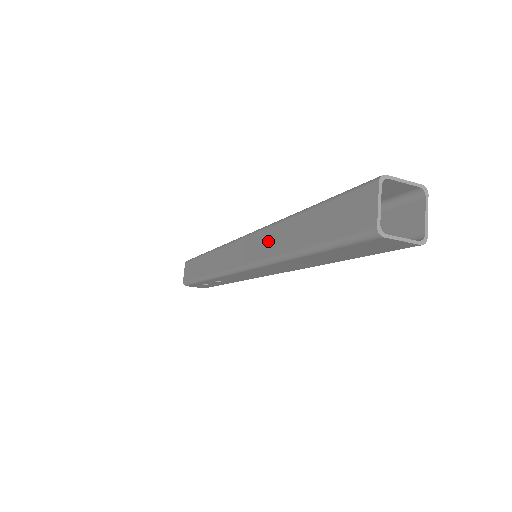
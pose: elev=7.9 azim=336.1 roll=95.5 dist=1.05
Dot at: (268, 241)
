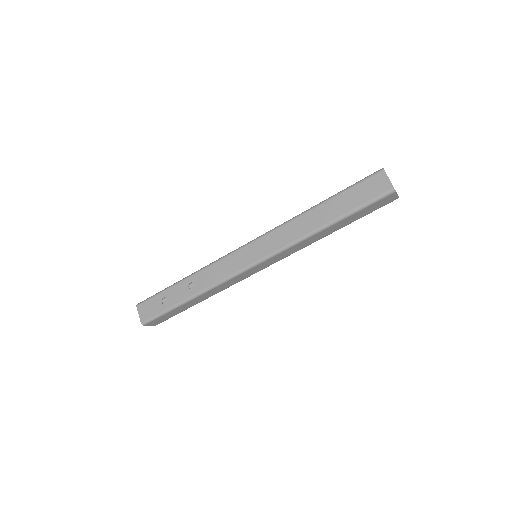
Dot at: occluded
